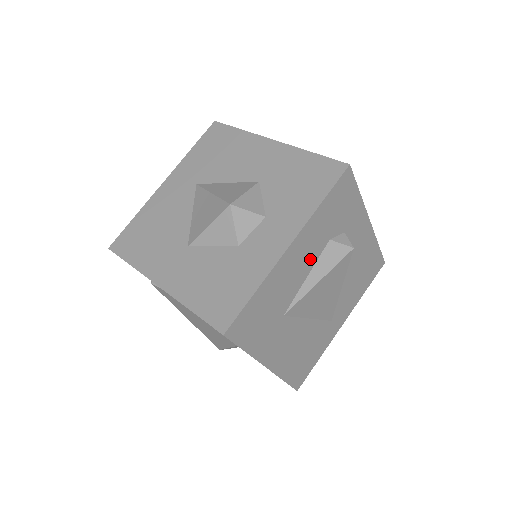
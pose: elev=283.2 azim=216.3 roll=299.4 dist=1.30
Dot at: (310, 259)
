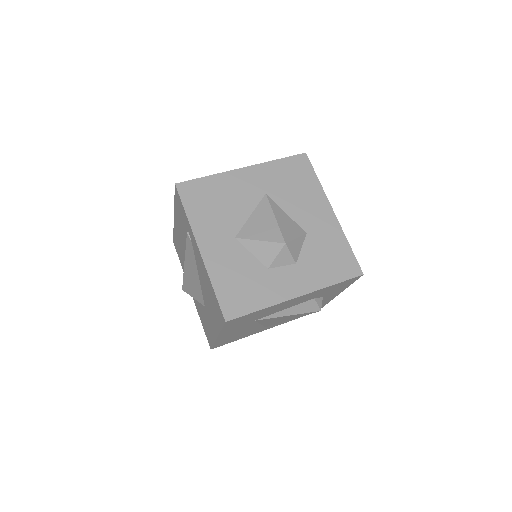
Dot at: (297, 303)
